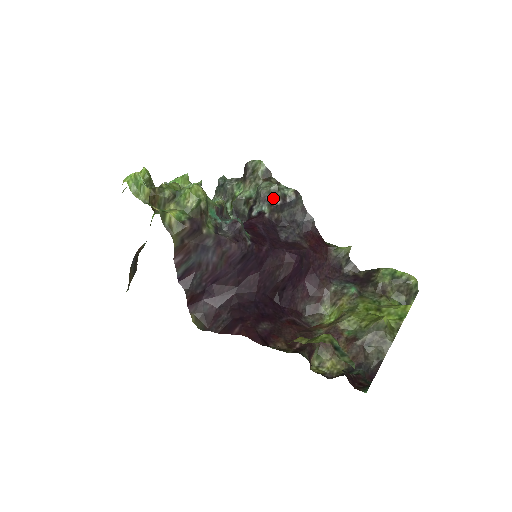
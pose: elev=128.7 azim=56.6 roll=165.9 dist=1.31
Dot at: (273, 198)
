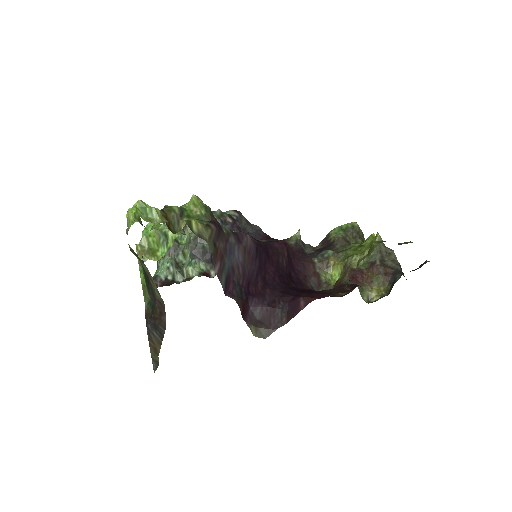
Dot at: (224, 221)
